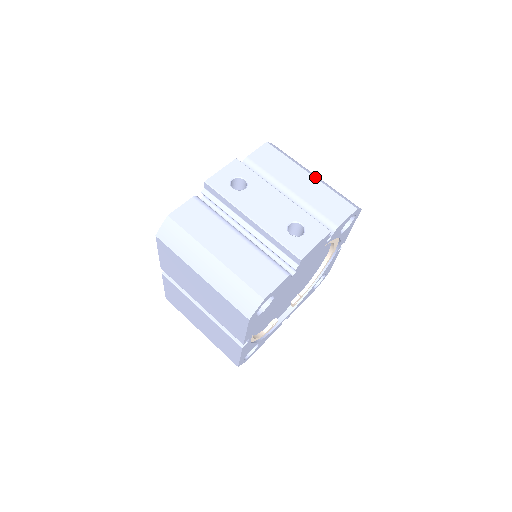
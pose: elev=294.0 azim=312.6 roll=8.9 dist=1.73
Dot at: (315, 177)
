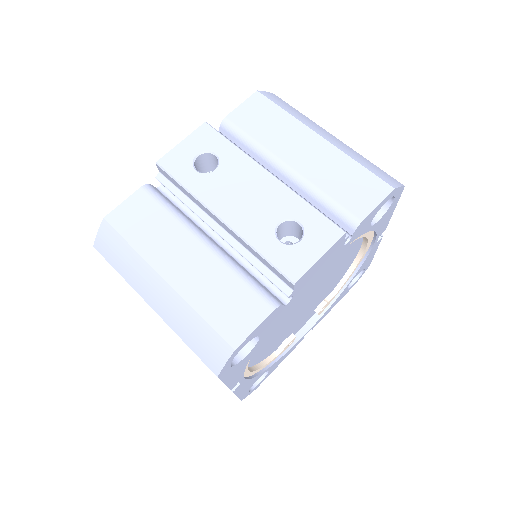
Dot at: (329, 140)
